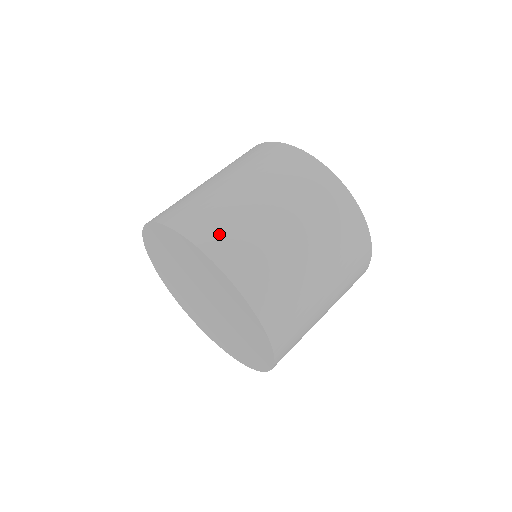
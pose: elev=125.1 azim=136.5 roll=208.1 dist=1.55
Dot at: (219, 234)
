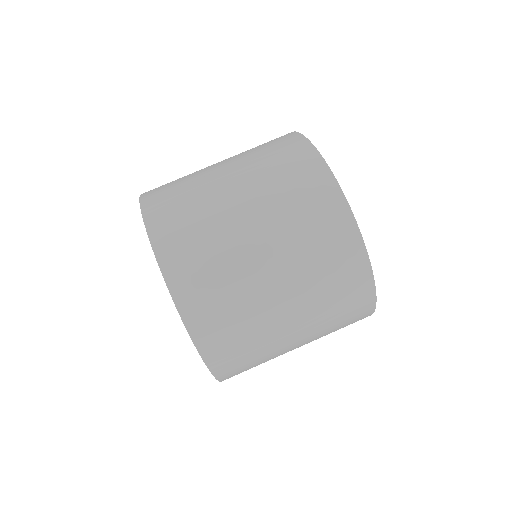
Dot at: (189, 261)
